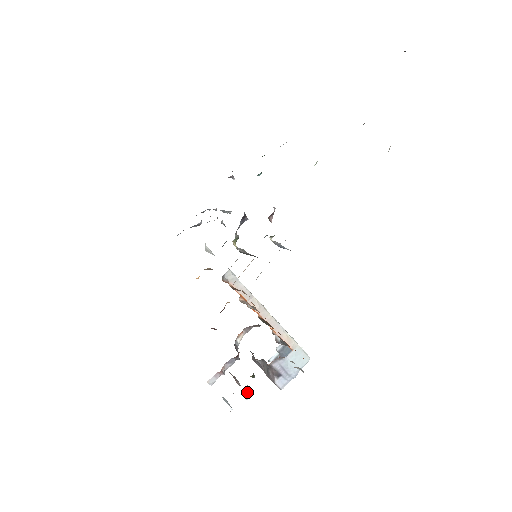
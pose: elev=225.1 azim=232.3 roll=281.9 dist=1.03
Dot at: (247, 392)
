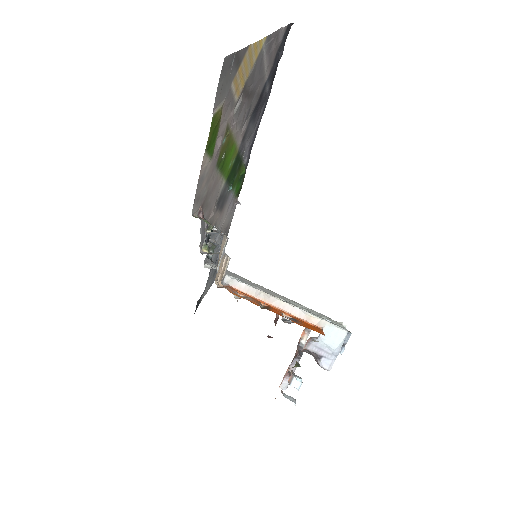
Dot at: (295, 382)
